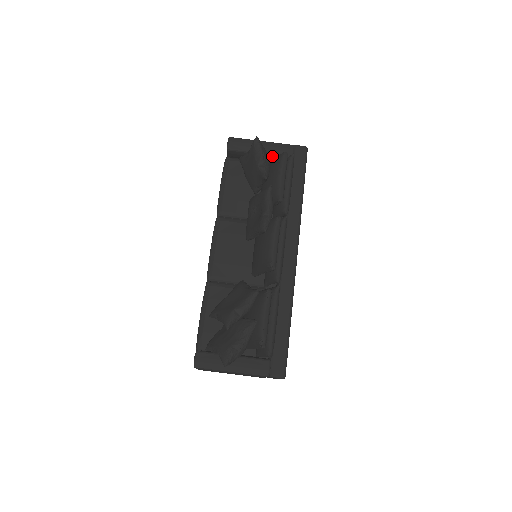
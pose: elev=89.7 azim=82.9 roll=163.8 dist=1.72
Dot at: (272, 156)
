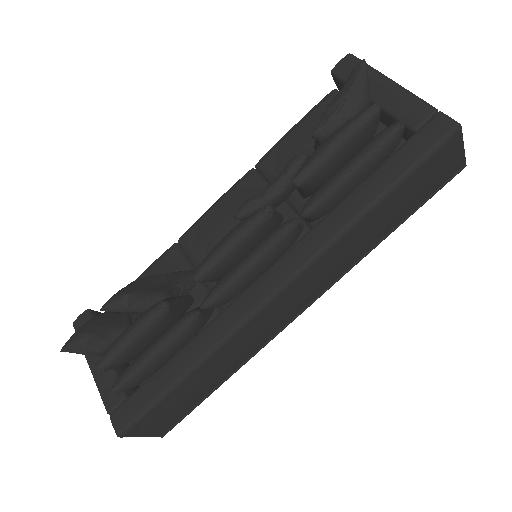
Dot at: (386, 113)
